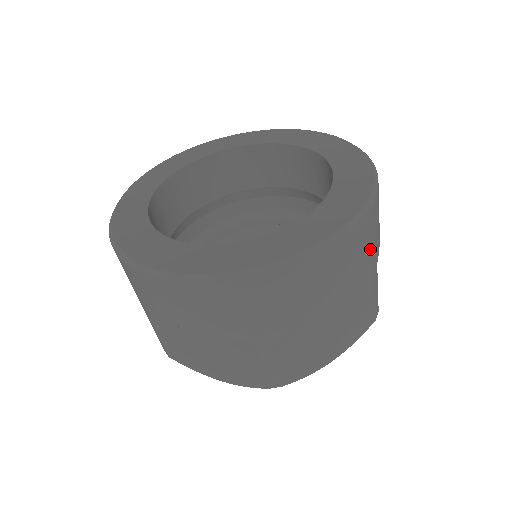
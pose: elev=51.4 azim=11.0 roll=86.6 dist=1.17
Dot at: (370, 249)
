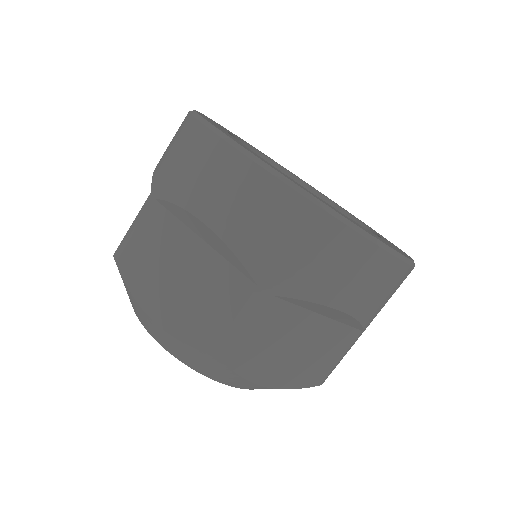
Dot at: occluded
